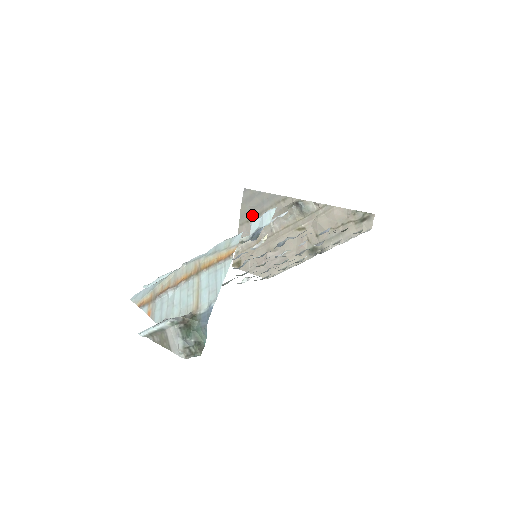
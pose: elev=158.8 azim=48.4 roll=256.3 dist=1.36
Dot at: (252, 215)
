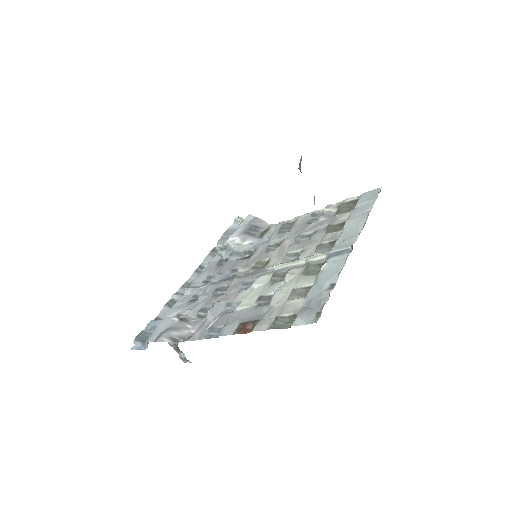
Dot at: occluded
